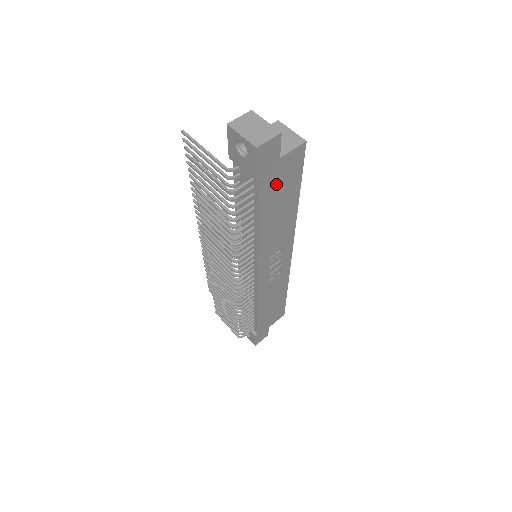
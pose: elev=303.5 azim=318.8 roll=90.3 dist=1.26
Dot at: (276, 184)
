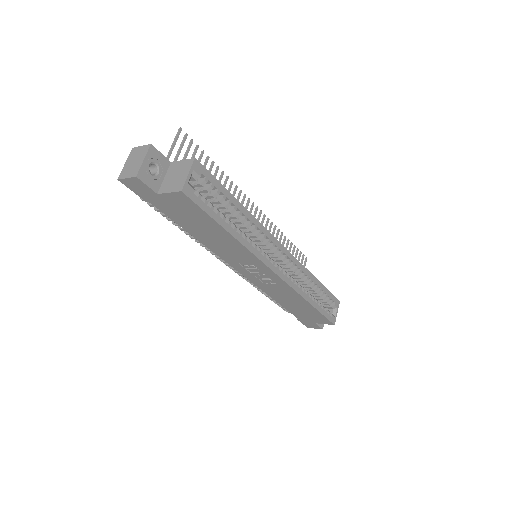
Dot at: (177, 211)
